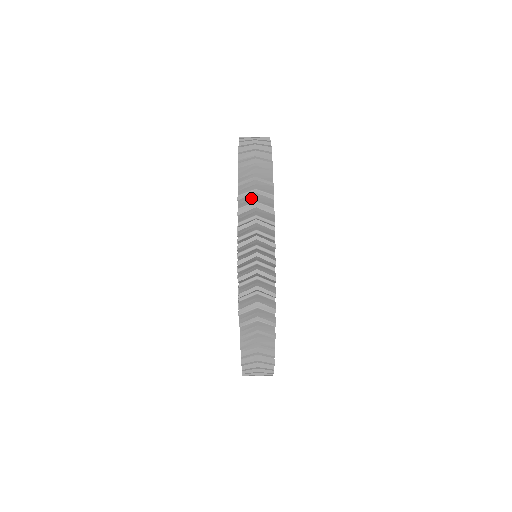
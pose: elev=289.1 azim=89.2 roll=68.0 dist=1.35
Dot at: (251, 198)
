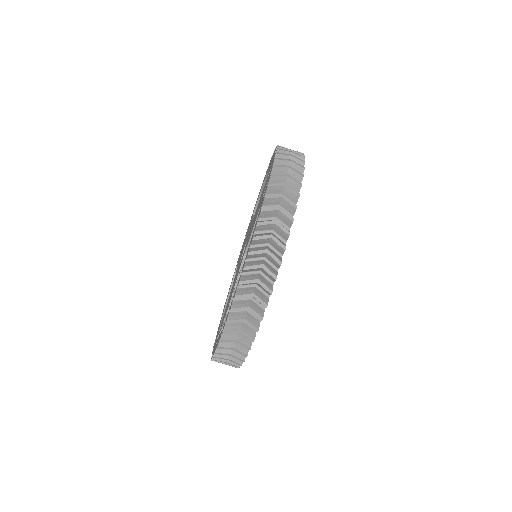
Dot at: (261, 255)
